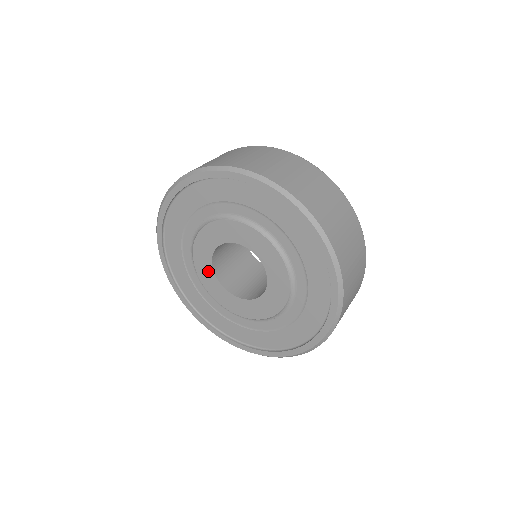
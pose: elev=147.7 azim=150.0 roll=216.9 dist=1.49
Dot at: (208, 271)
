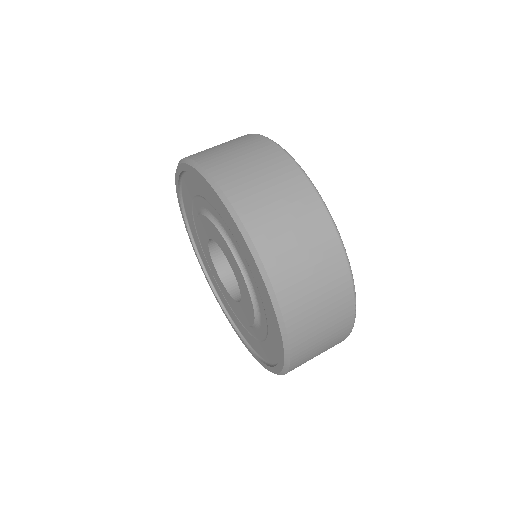
Dot at: (206, 232)
